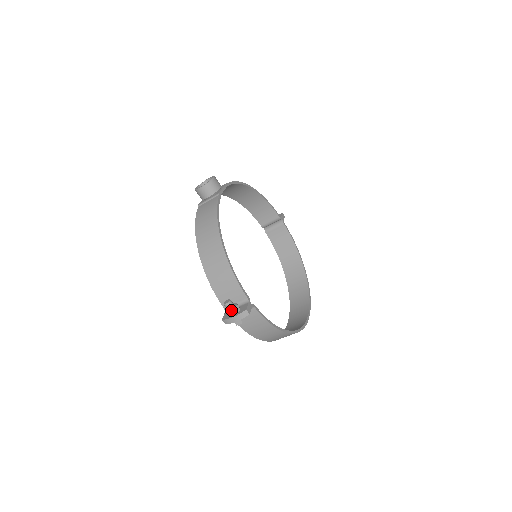
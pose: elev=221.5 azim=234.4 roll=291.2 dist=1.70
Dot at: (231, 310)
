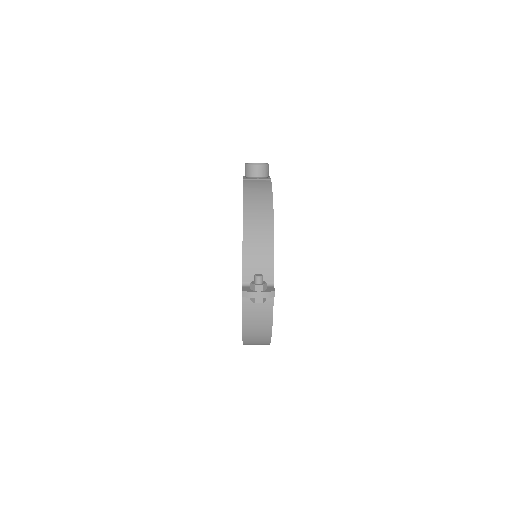
Dot at: (261, 284)
